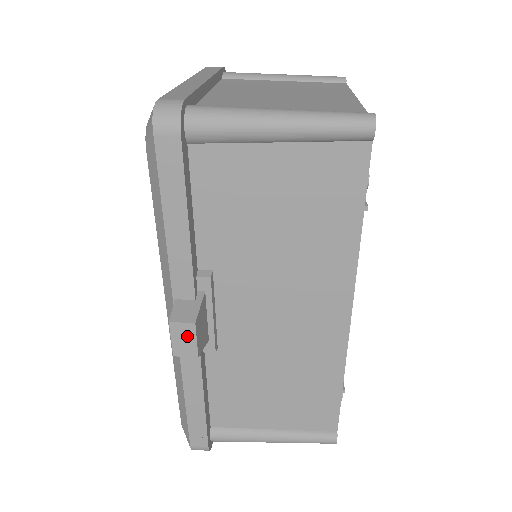
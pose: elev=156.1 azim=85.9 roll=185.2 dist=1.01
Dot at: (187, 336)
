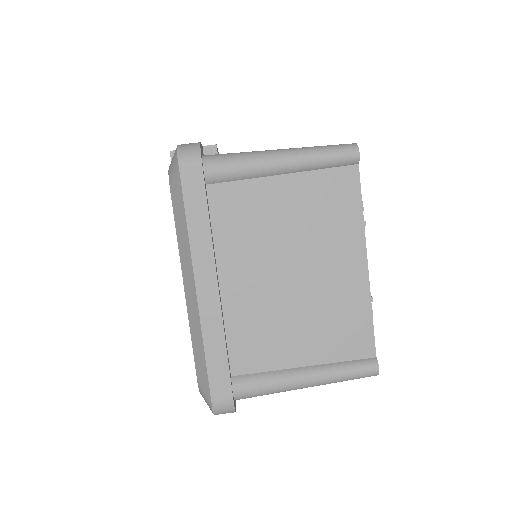
Dot at: occluded
